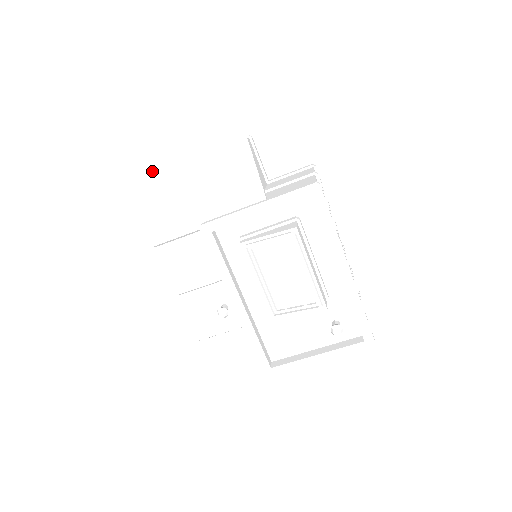
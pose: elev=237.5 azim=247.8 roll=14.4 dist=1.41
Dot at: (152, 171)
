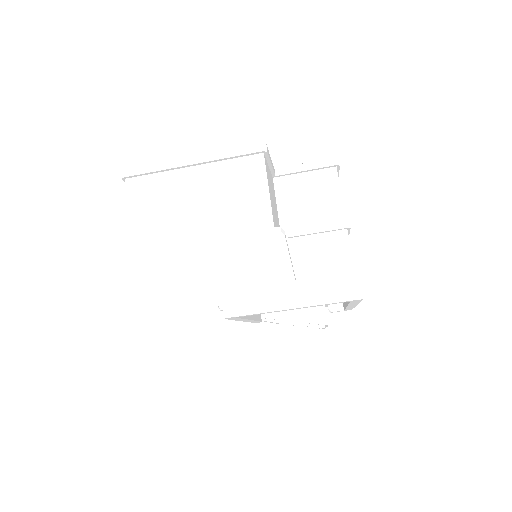
Dot at: (146, 253)
